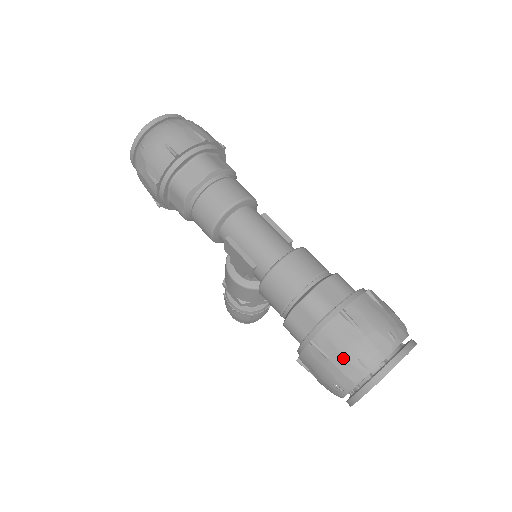
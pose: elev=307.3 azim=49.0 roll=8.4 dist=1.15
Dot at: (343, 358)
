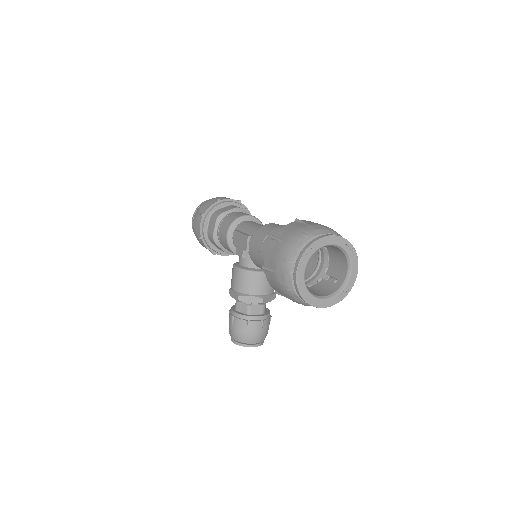
Dot at: (291, 235)
